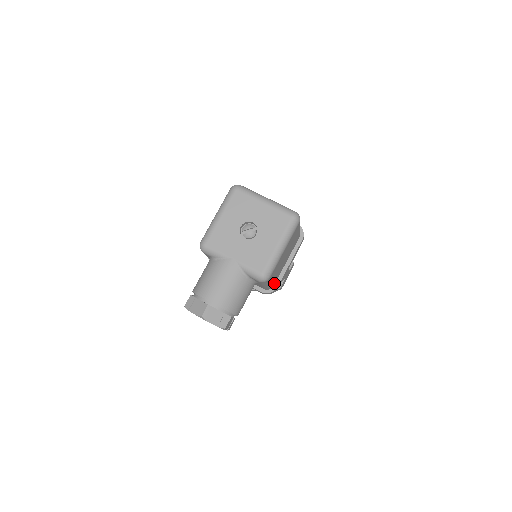
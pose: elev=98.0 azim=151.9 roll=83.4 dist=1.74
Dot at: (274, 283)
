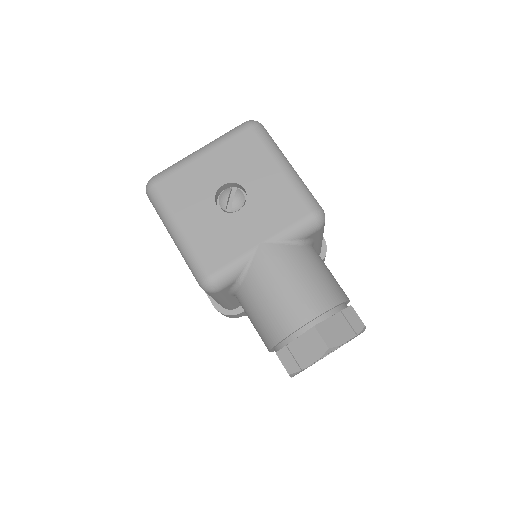
Dot at: occluded
